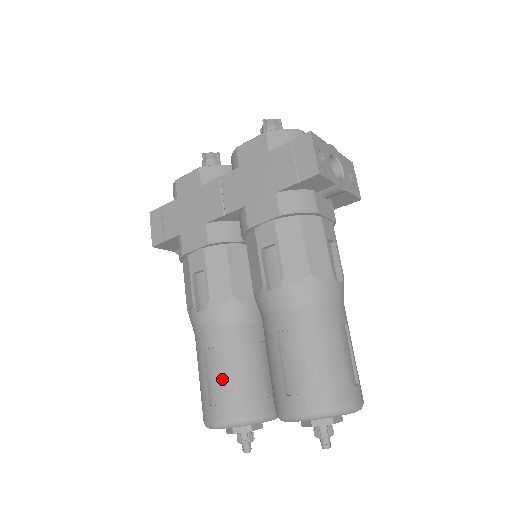
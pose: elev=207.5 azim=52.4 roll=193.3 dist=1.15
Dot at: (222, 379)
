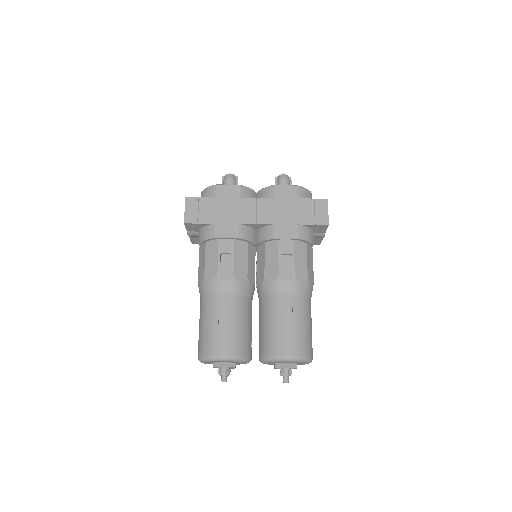
Dot at: (232, 328)
